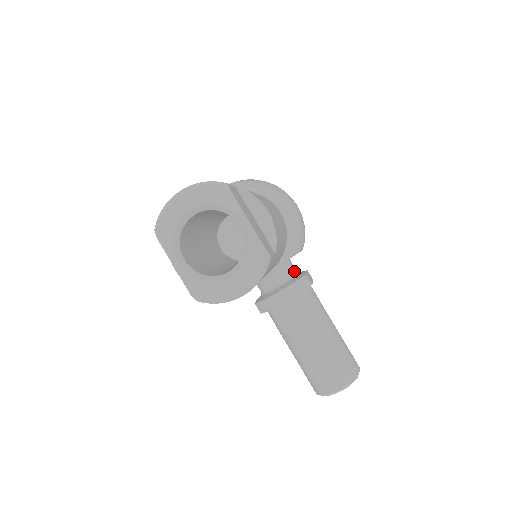
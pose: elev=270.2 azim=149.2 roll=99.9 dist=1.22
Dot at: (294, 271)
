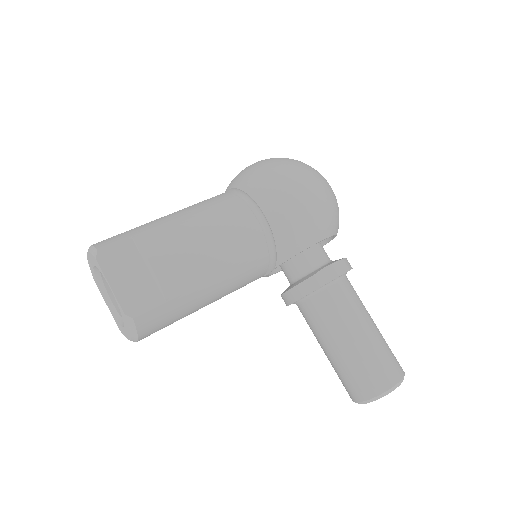
Dot at: (312, 266)
